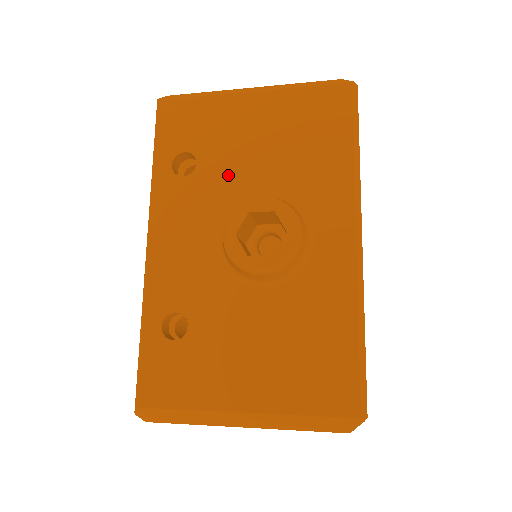
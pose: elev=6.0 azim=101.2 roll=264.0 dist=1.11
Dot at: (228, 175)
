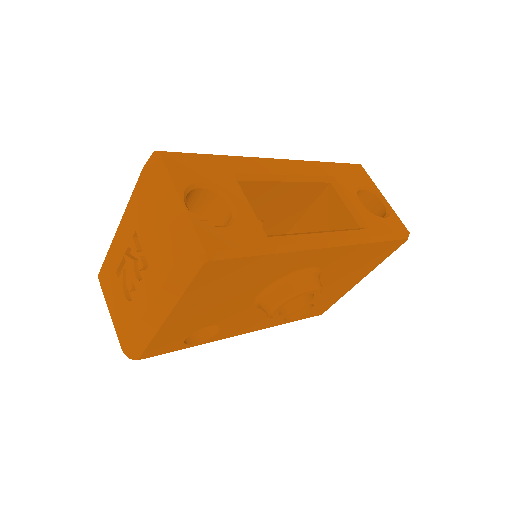
Dot at: occluded
